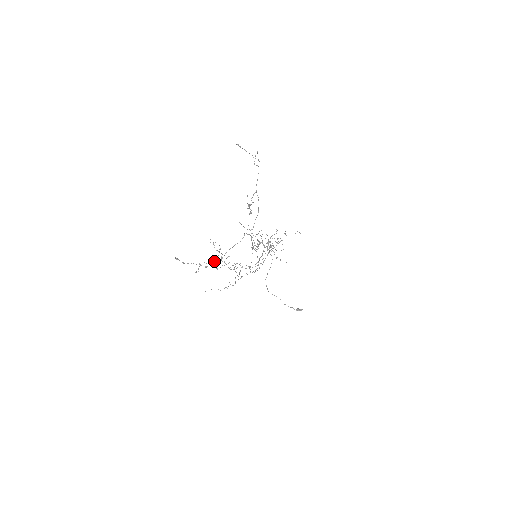
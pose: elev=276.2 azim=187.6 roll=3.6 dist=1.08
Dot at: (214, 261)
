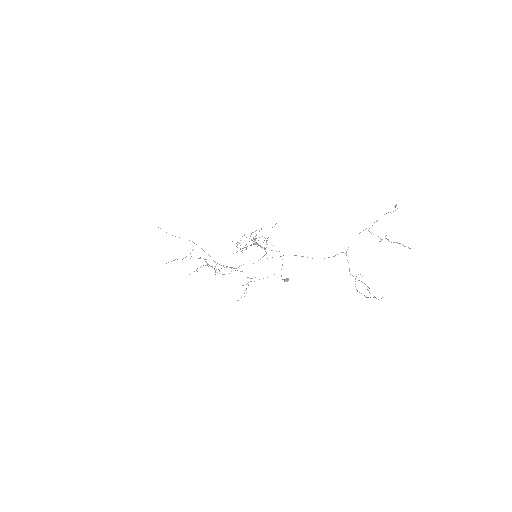
Dot at: (355, 284)
